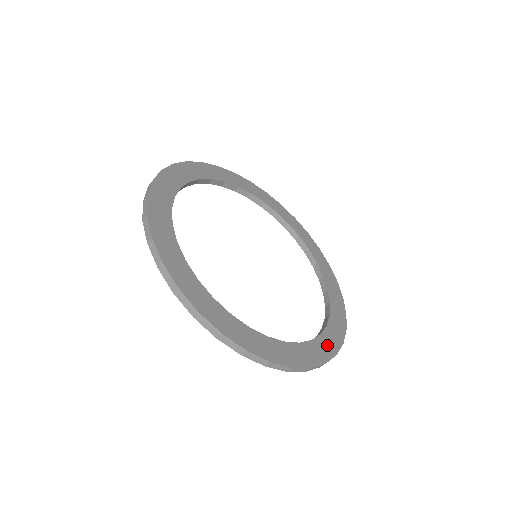
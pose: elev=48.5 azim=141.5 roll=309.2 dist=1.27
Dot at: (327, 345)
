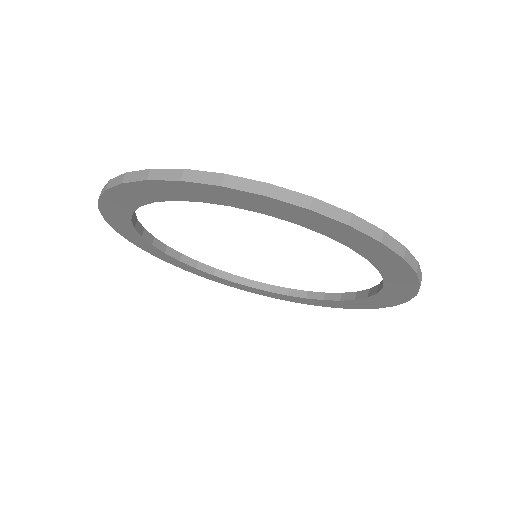
Dot at: occluded
